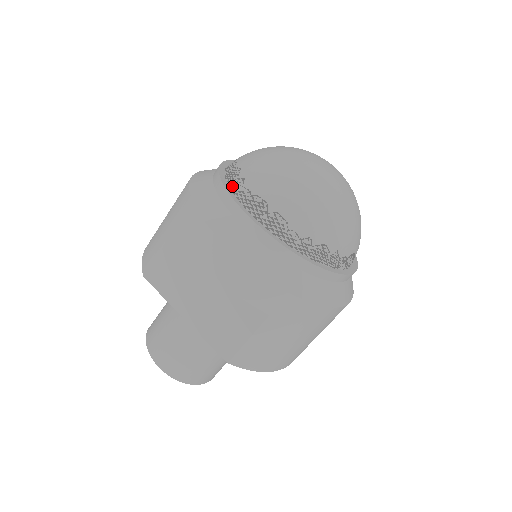
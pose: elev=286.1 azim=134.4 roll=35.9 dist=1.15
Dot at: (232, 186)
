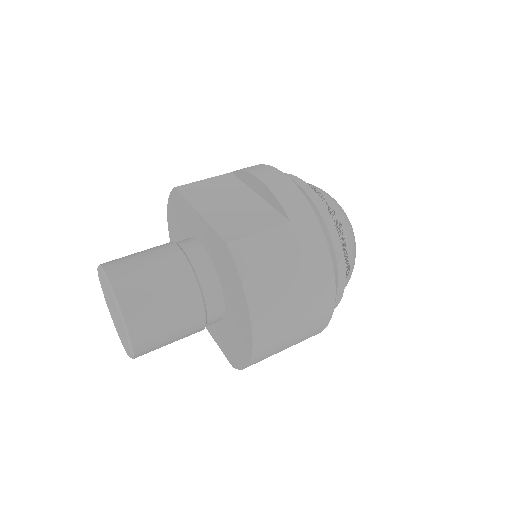
Dot at: occluded
